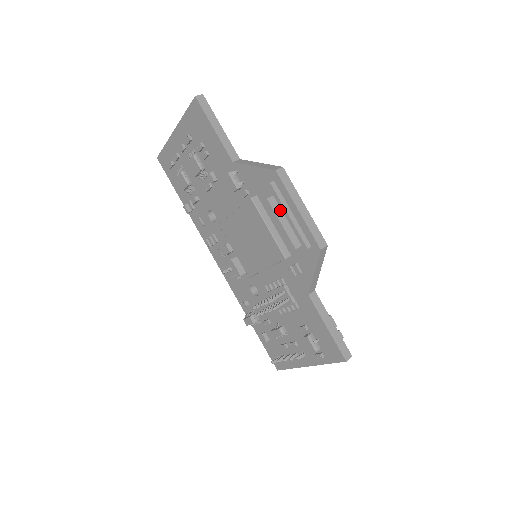
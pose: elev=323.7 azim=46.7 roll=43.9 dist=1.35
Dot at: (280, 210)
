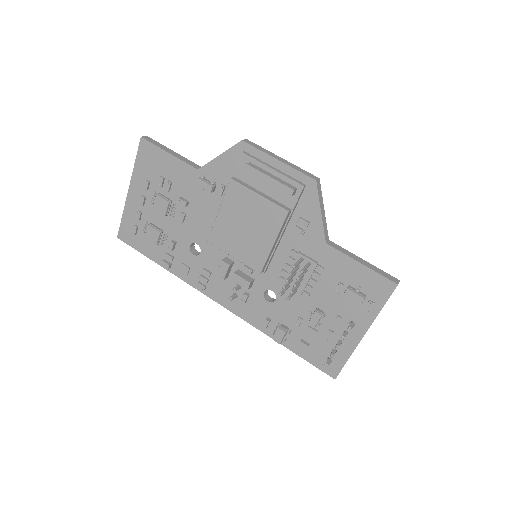
Dot at: (262, 170)
